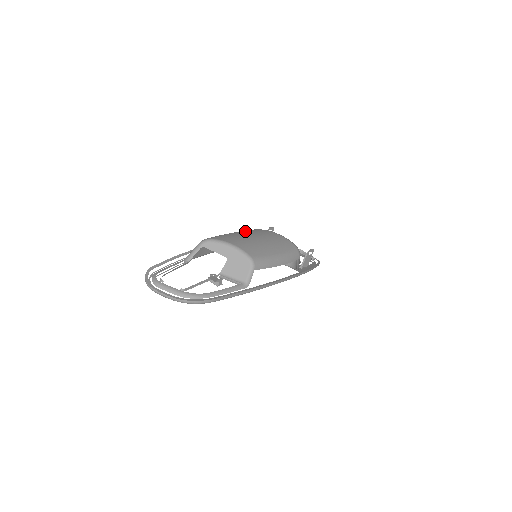
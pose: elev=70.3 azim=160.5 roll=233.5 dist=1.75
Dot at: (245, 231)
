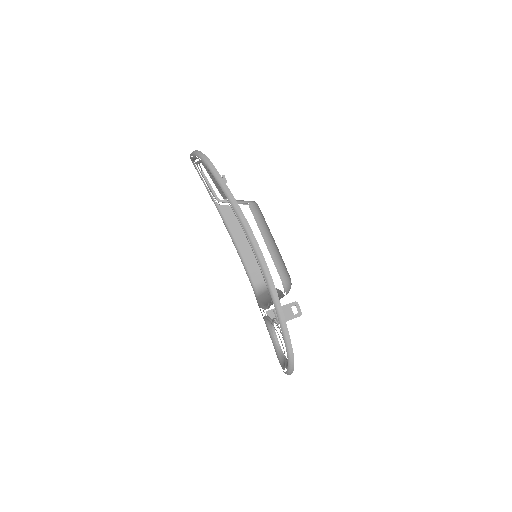
Dot at: occluded
